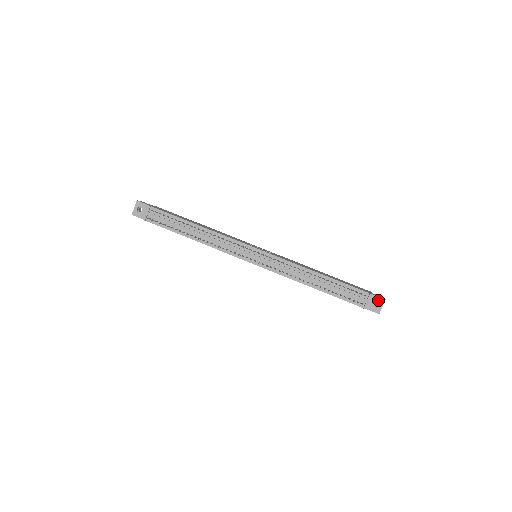
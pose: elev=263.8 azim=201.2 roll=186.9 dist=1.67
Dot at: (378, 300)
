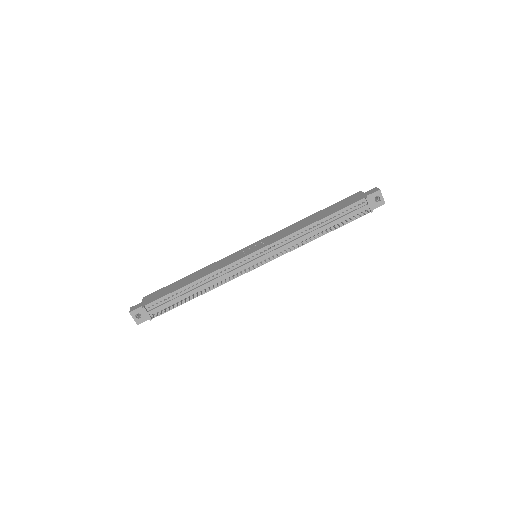
Dot at: (375, 195)
